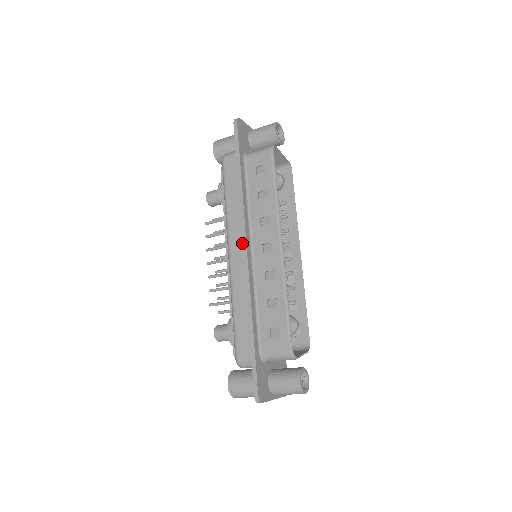
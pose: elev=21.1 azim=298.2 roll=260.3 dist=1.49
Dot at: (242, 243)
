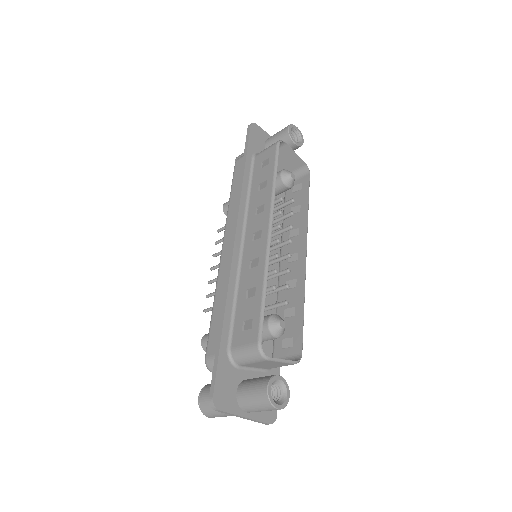
Dot at: occluded
